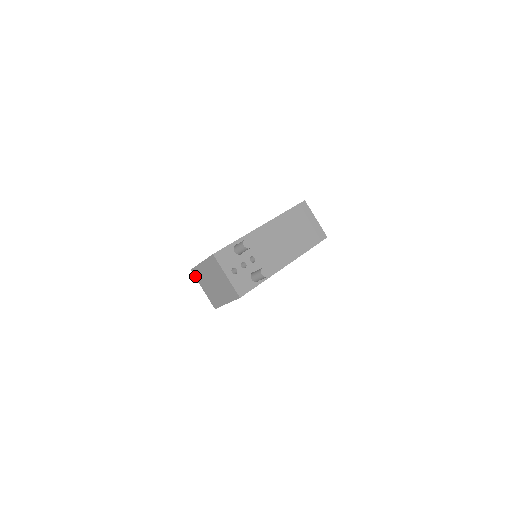
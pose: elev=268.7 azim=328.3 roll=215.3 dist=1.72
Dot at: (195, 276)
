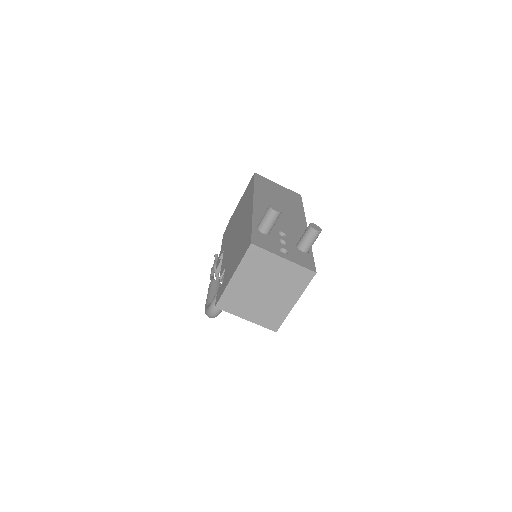
Dot at: (226, 310)
